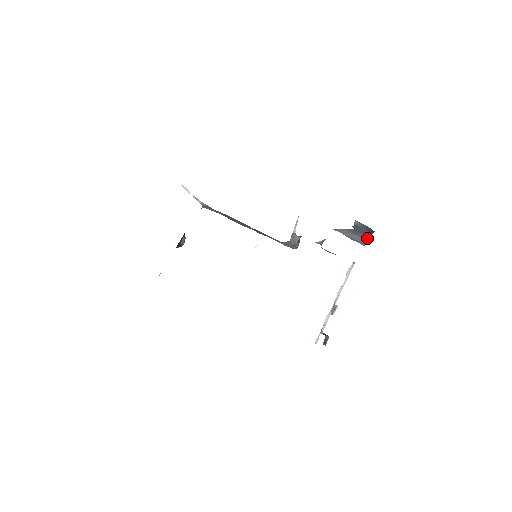
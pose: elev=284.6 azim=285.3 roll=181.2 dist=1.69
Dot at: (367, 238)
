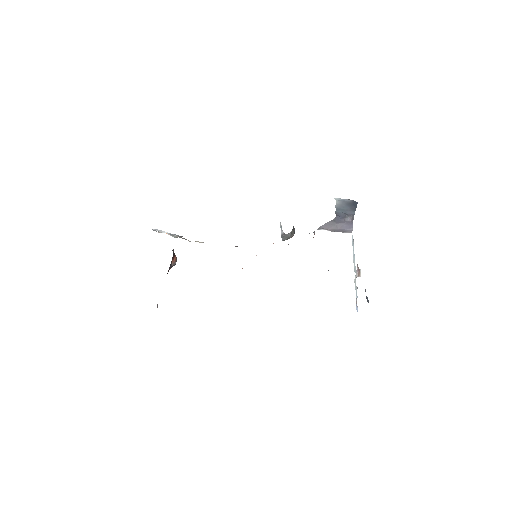
Dot at: (352, 221)
